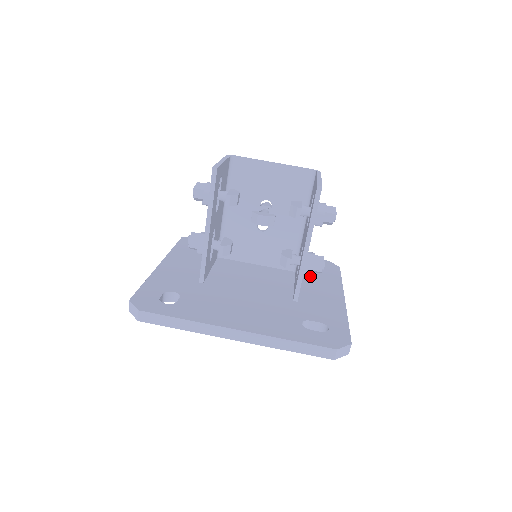
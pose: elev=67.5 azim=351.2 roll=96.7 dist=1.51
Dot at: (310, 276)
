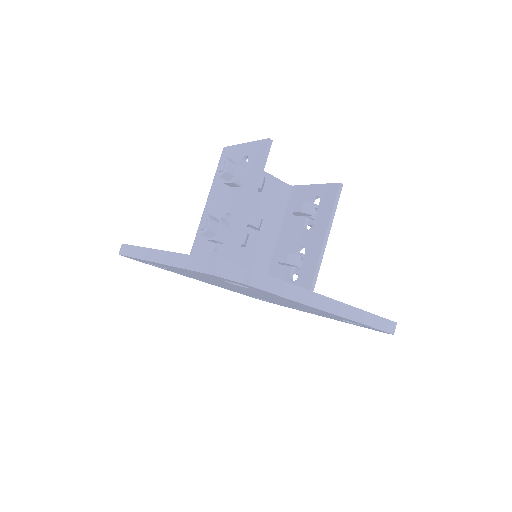
Dot at: occluded
